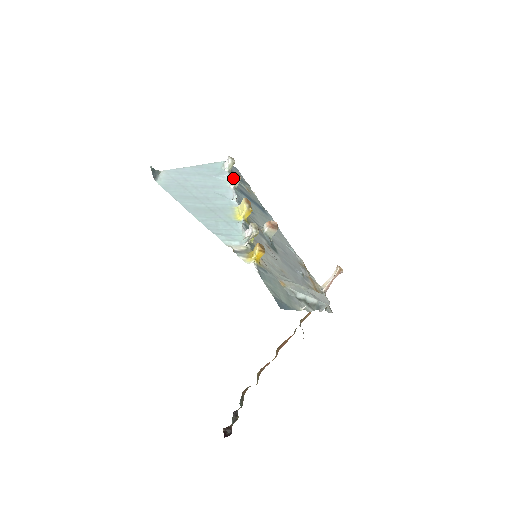
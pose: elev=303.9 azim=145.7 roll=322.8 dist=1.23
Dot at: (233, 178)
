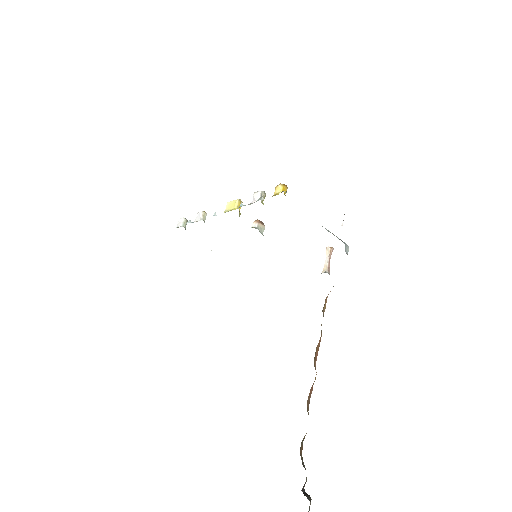
Dot at: (200, 214)
